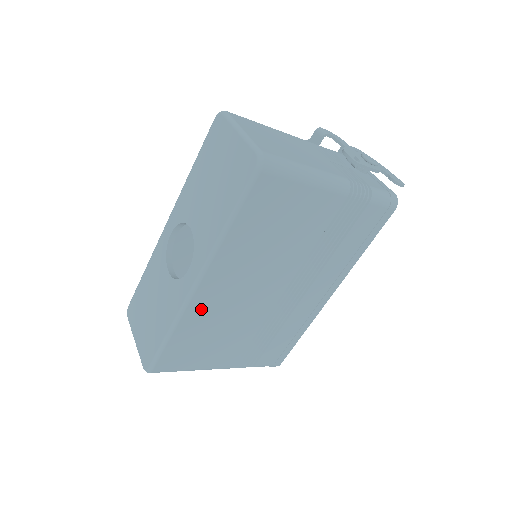
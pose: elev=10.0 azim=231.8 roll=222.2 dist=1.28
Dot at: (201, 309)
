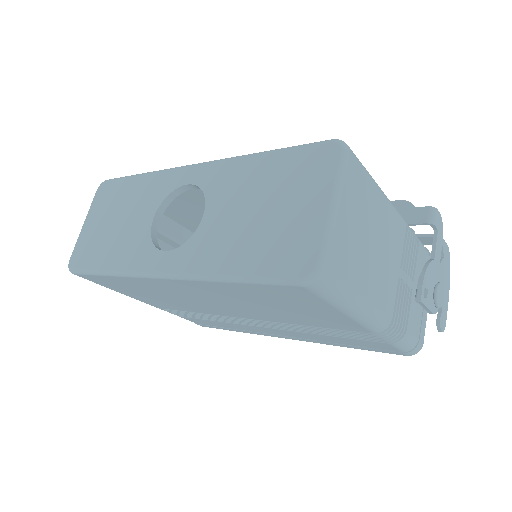
Dot at: (152, 284)
